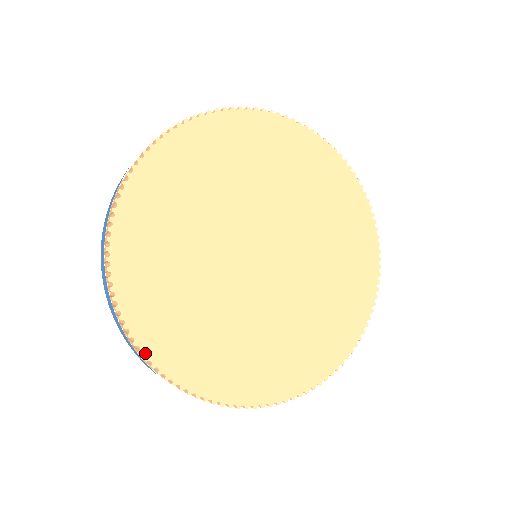
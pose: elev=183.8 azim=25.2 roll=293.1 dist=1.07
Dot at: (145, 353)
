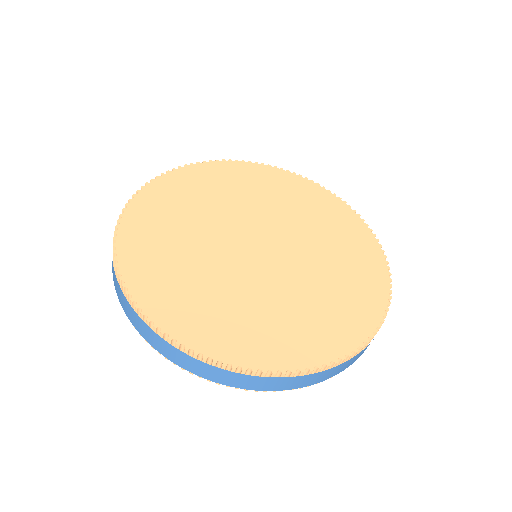
Dot at: (122, 218)
